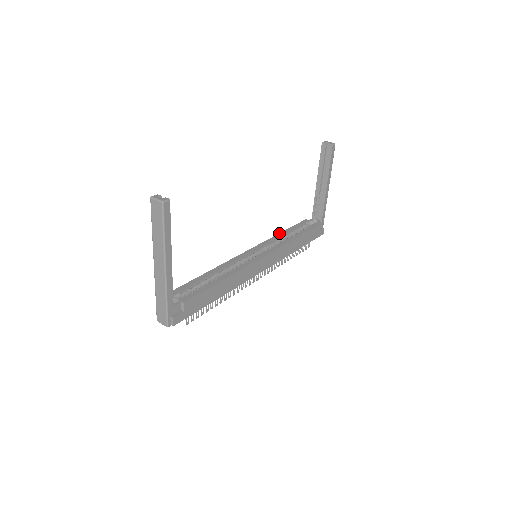
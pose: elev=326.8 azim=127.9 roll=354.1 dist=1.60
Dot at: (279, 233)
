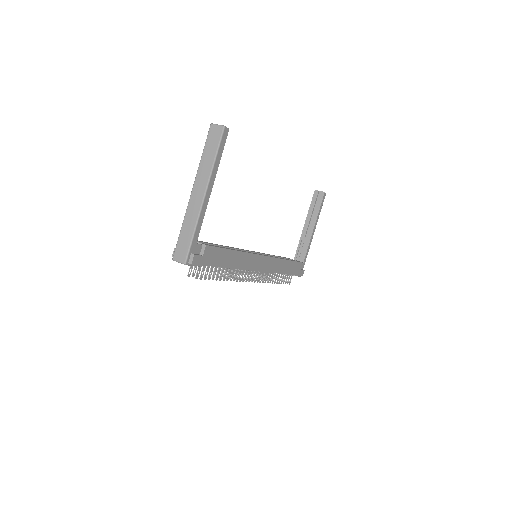
Dot at: occluded
